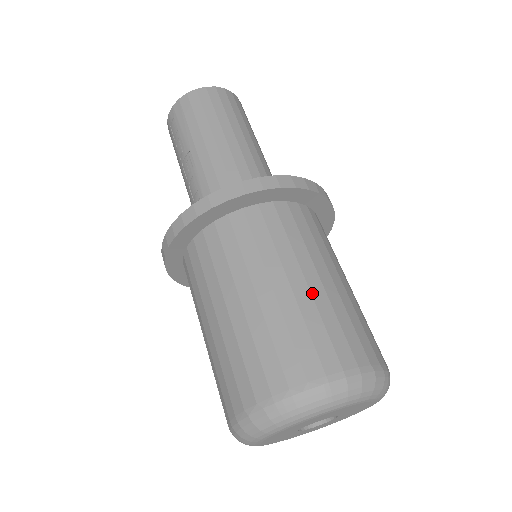
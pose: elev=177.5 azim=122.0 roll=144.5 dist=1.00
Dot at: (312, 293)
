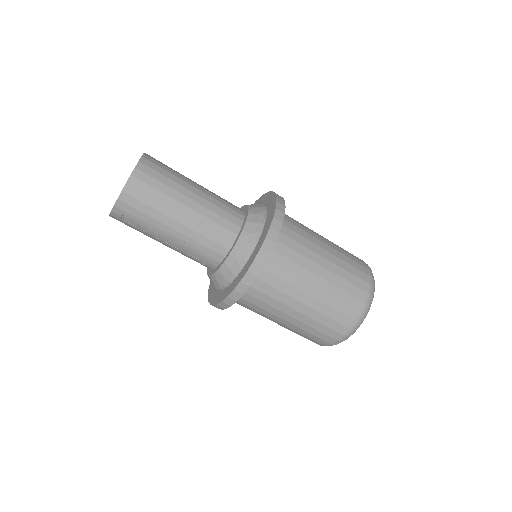
Dot at: (331, 271)
